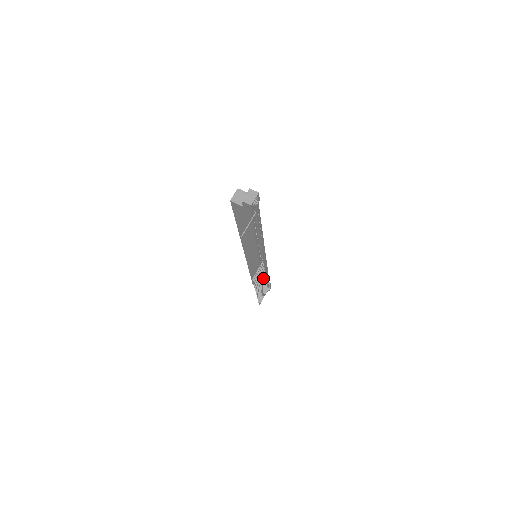
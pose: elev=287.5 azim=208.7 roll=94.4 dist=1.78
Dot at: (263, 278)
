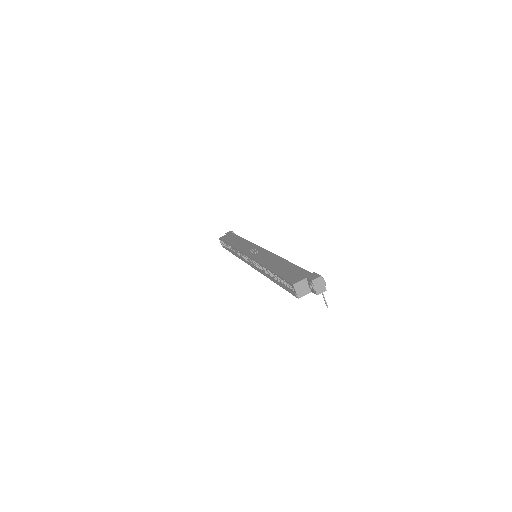
Dot at: occluded
